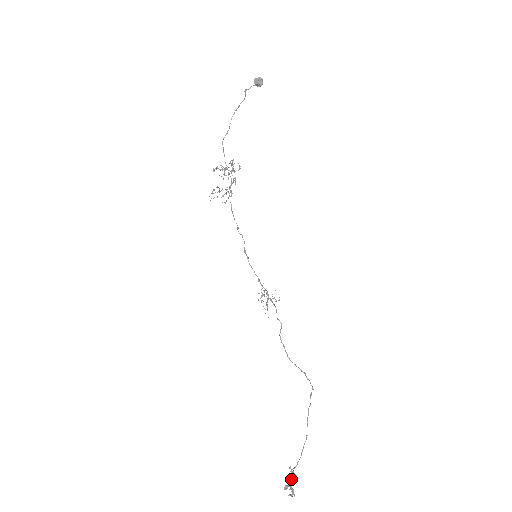
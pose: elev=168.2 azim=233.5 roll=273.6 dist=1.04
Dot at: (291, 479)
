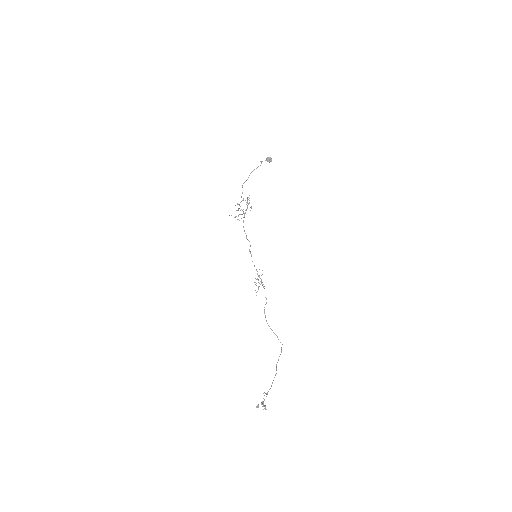
Dot at: occluded
